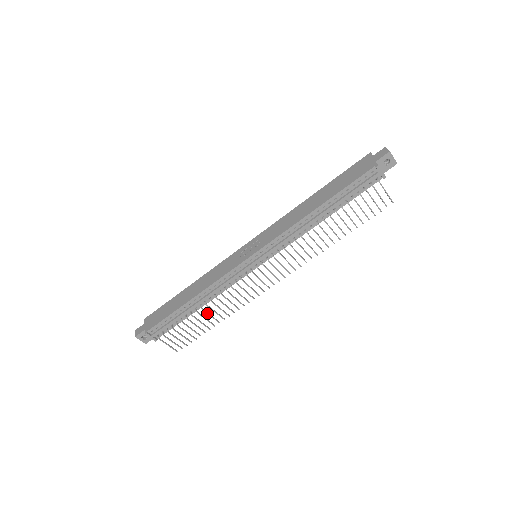
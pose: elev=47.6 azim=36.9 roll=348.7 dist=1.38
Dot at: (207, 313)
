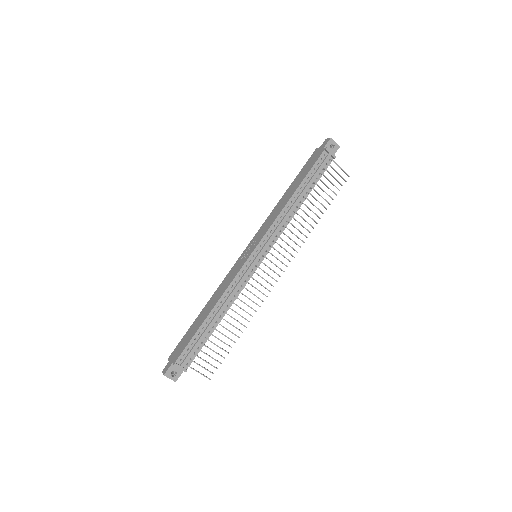
Dot at: occluded
